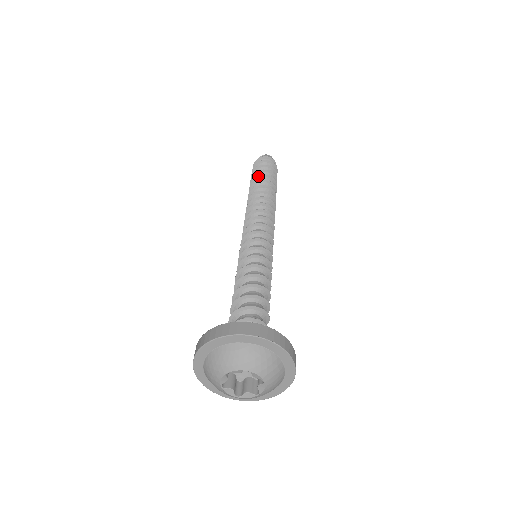
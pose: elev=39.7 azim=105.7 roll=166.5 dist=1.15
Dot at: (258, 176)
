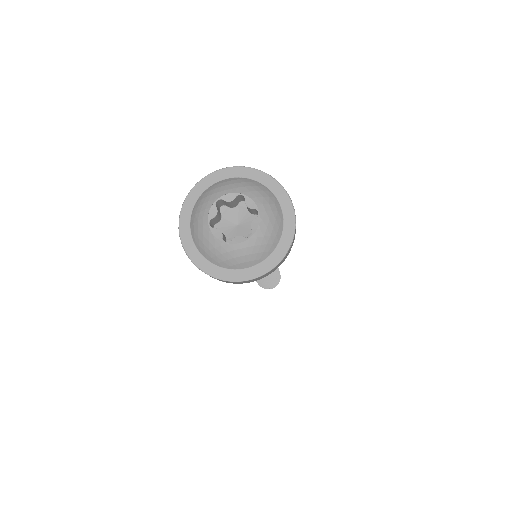
Dot at: occluded
